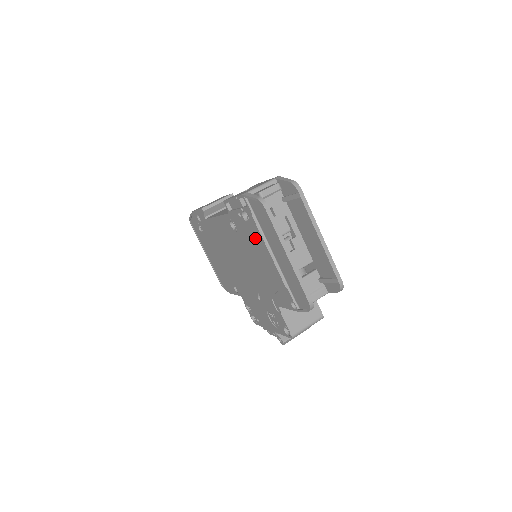
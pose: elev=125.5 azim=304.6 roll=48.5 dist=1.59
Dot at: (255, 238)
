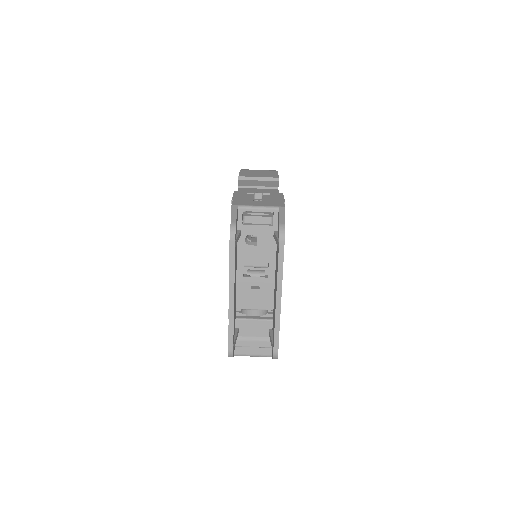
Dot at: occluded
